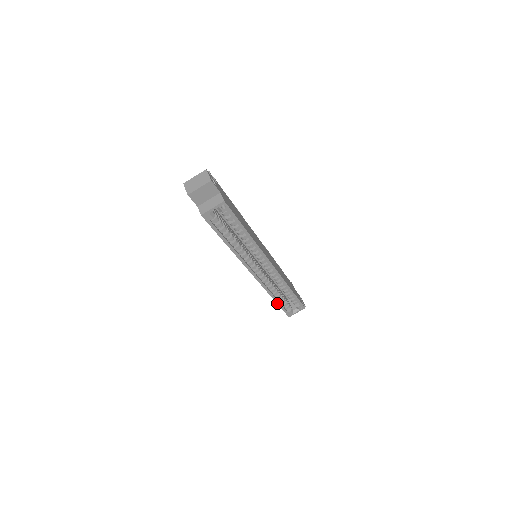
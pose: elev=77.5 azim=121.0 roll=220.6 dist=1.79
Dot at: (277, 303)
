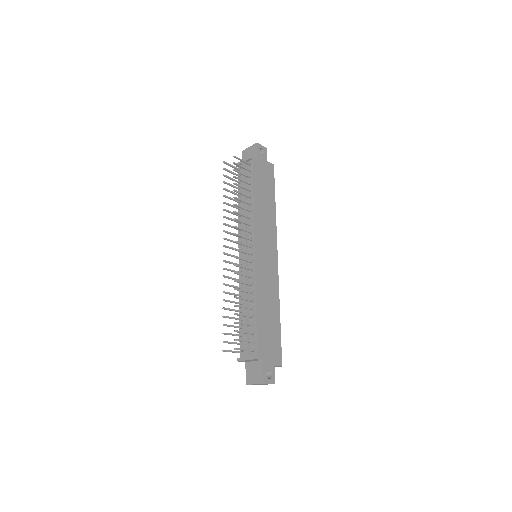
Dot at: occluded
